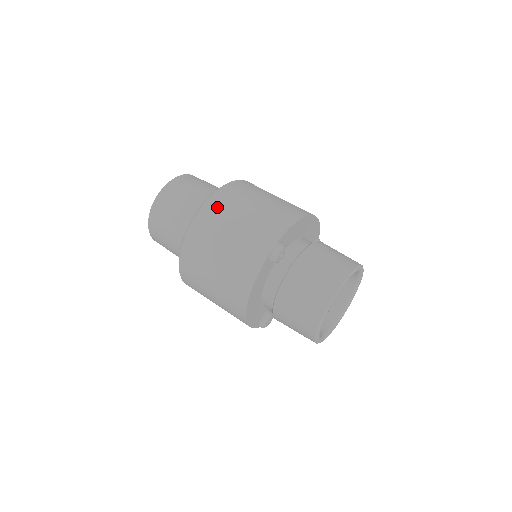
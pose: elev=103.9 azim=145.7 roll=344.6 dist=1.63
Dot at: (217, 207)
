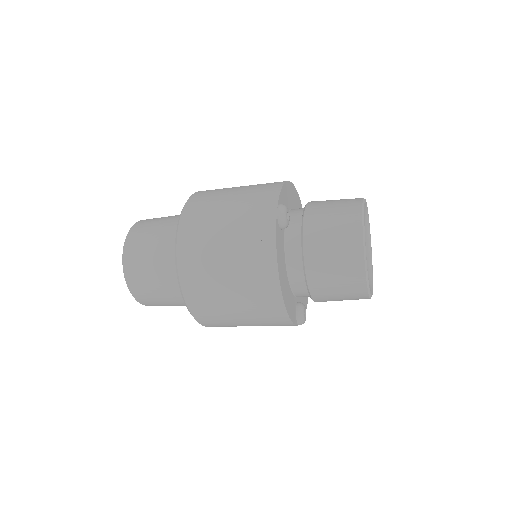
Dot at: (197, 210)
